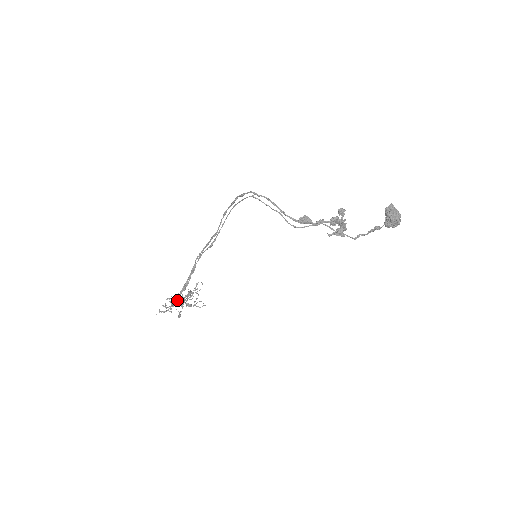
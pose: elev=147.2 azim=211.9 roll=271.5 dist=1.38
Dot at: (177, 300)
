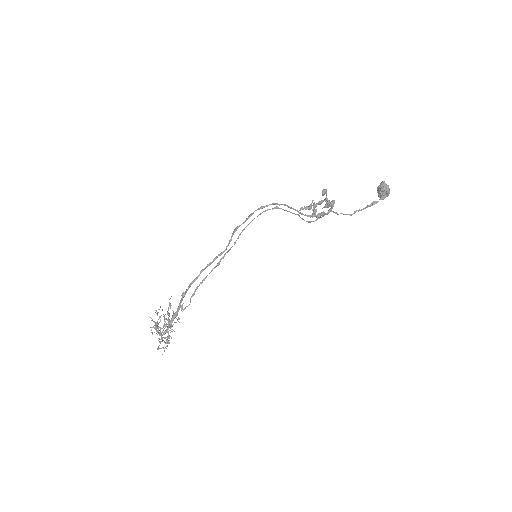
Dot at: (167, 329)
